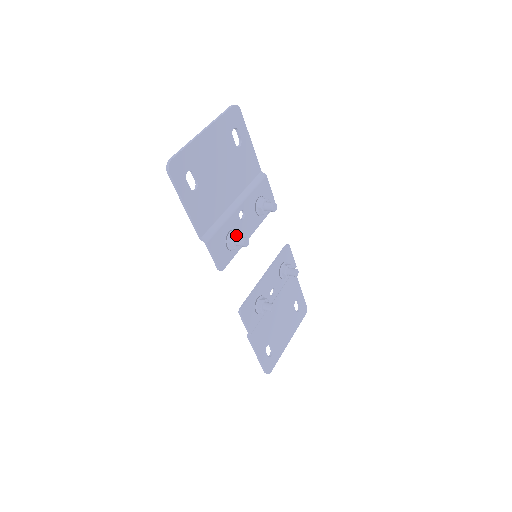
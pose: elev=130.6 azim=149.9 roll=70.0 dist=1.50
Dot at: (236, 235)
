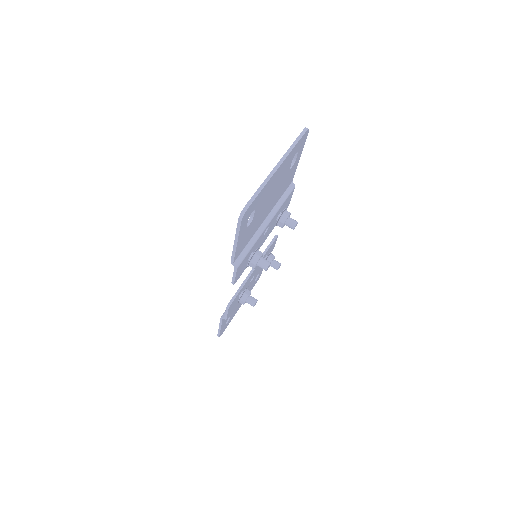
Dot at: (260, 257)
